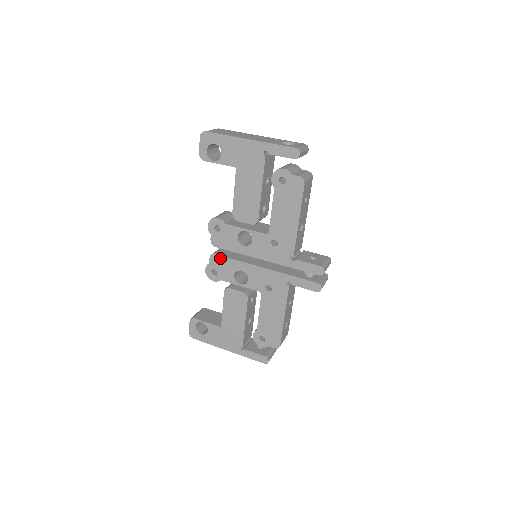
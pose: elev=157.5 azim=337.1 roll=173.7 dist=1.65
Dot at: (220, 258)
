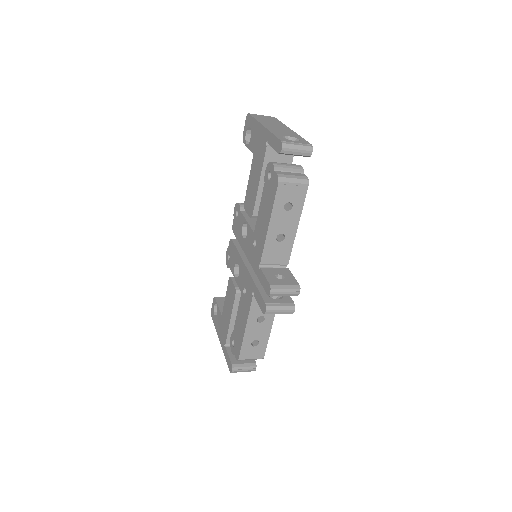
Dot at: (233, 245)
